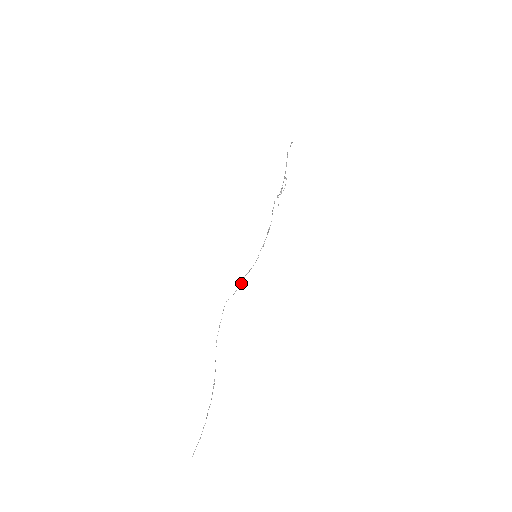
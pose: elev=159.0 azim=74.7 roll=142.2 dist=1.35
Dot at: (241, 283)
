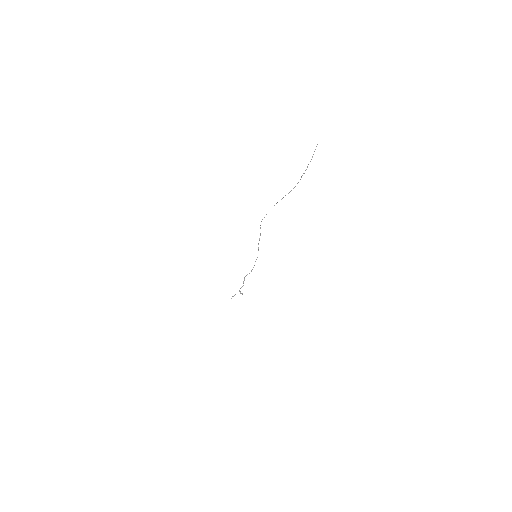
Dot at: (259, 240)
